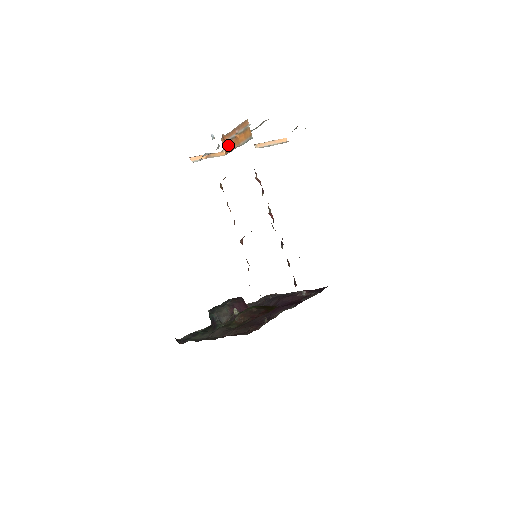
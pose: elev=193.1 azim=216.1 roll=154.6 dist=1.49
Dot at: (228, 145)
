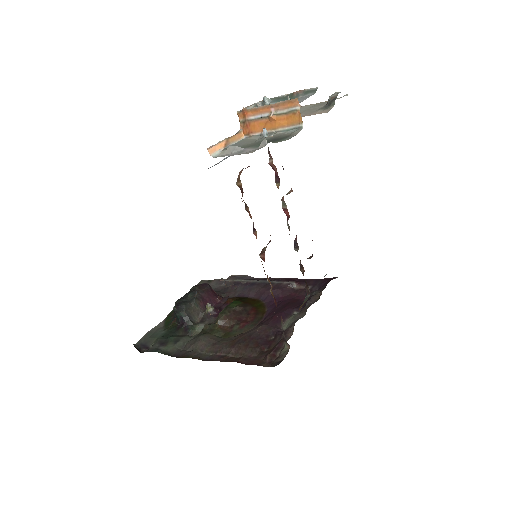
Dot at: (252, 125)
